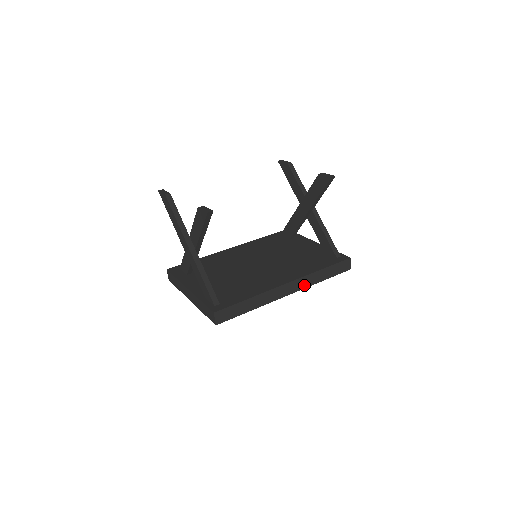
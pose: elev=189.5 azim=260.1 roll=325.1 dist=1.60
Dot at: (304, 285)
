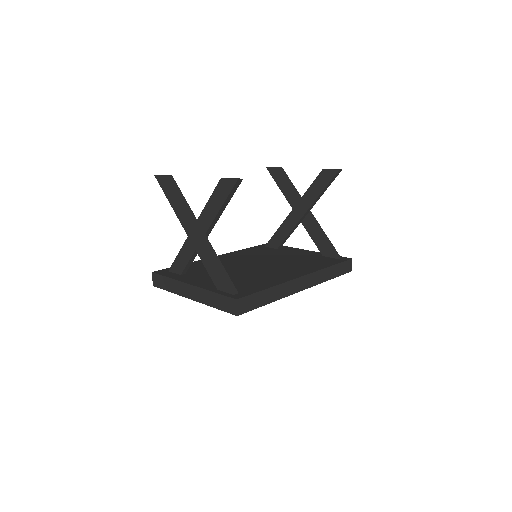
Dot at: (315, 281)
